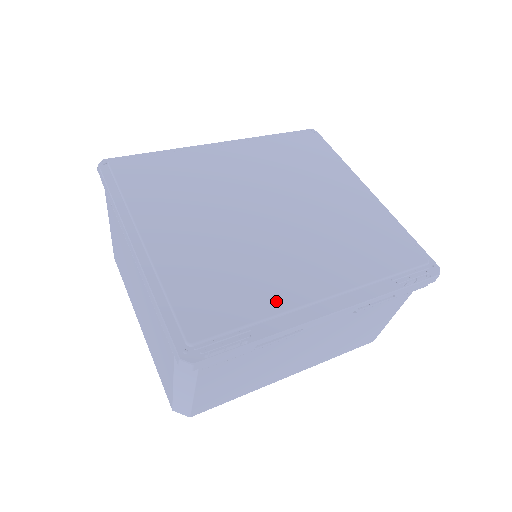
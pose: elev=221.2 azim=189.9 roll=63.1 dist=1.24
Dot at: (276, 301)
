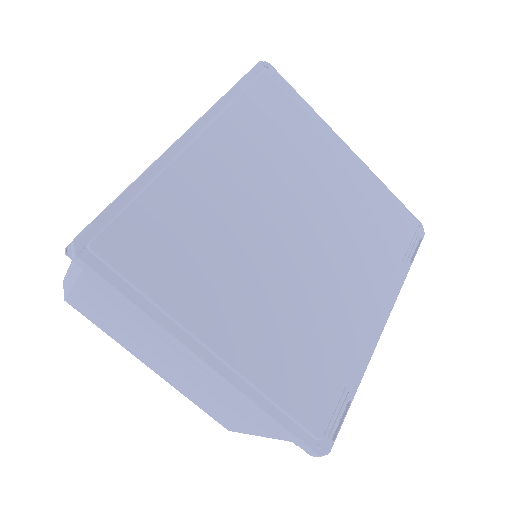
Dot at: (351, 345)
